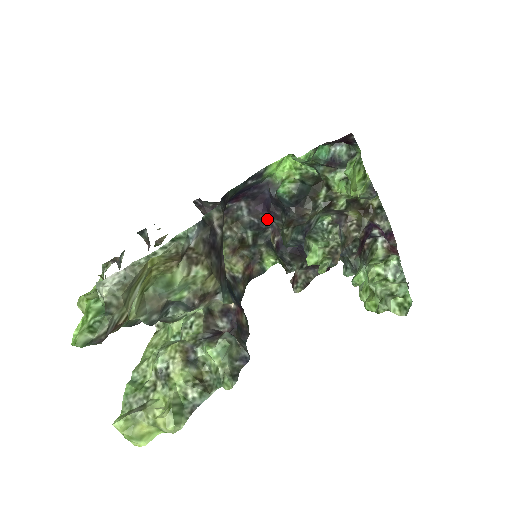
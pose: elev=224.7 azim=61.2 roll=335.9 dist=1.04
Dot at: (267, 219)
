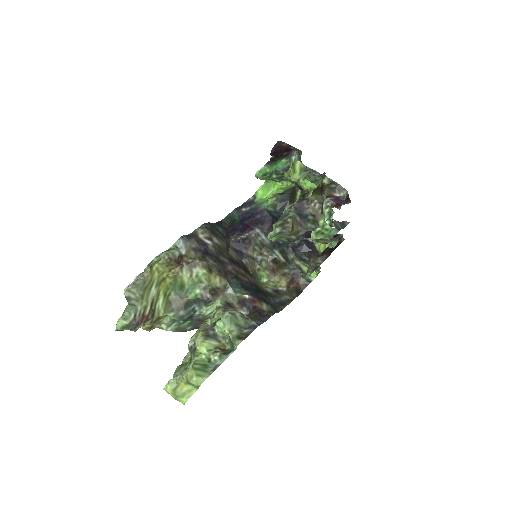
Dot at: occluded
